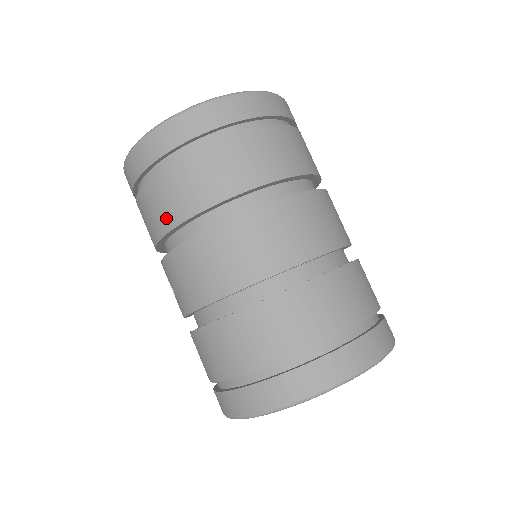
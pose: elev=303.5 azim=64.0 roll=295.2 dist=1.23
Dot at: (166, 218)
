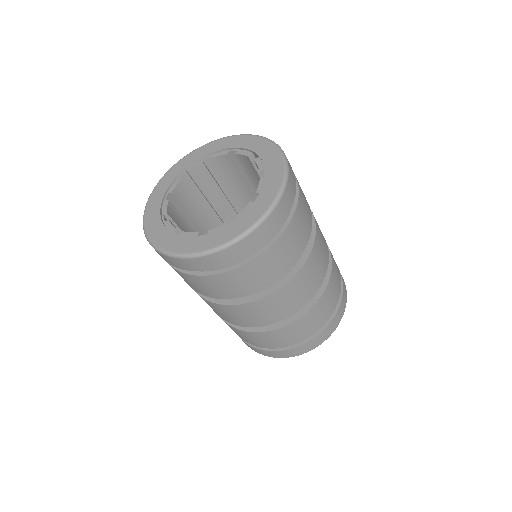
Dot at: (212, 294)
